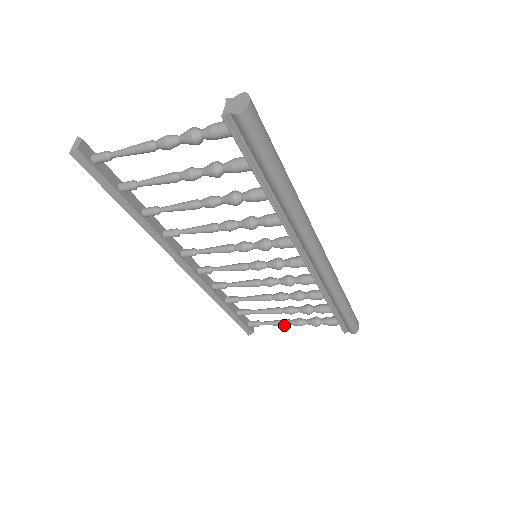
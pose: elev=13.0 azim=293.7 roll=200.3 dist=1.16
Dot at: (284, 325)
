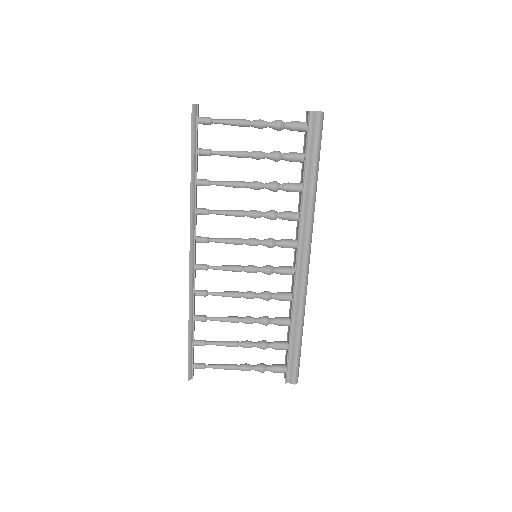
Dot at: (231, 368)
